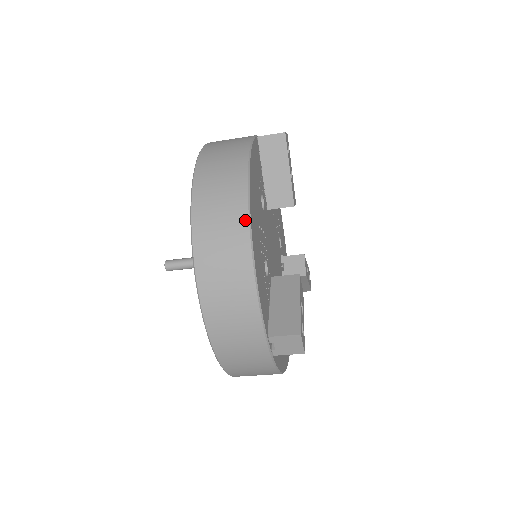
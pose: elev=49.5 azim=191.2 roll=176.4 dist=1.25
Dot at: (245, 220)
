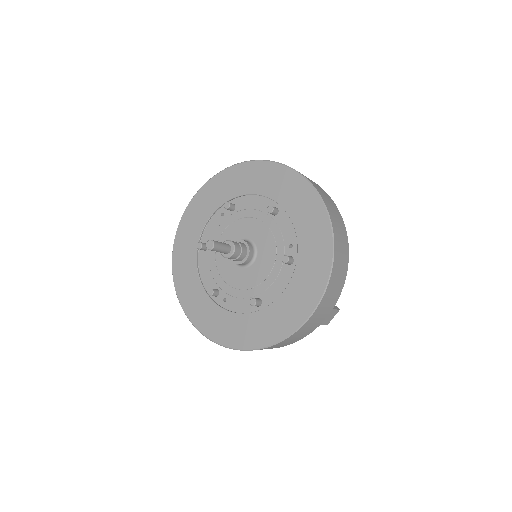
Dot at: (345, 230)
